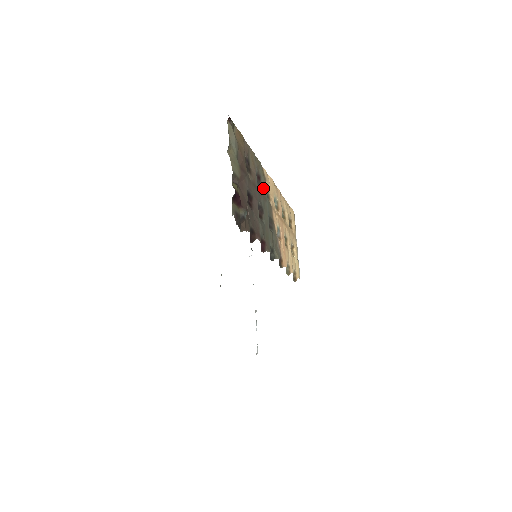
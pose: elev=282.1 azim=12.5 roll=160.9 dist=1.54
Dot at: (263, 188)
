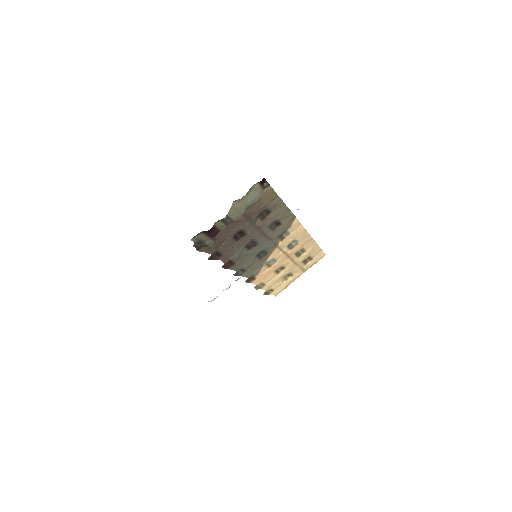
Dot at: (277, 231)
